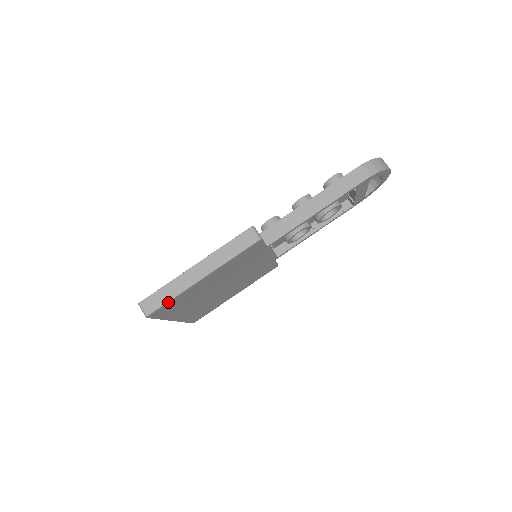
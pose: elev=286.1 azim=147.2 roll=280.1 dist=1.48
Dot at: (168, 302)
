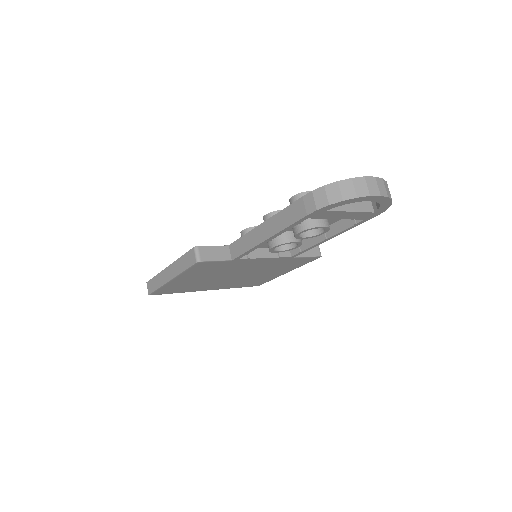
Dot at: (157, 290)
